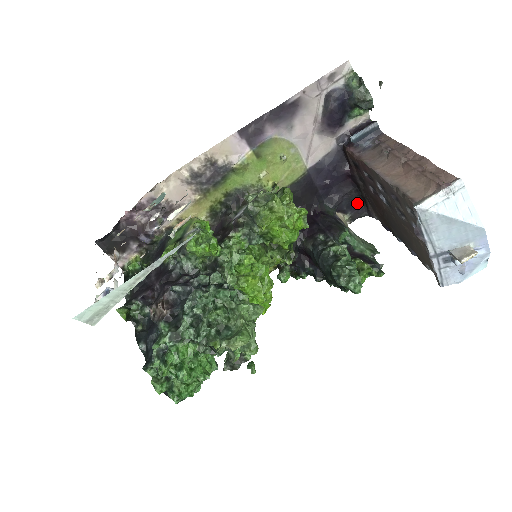
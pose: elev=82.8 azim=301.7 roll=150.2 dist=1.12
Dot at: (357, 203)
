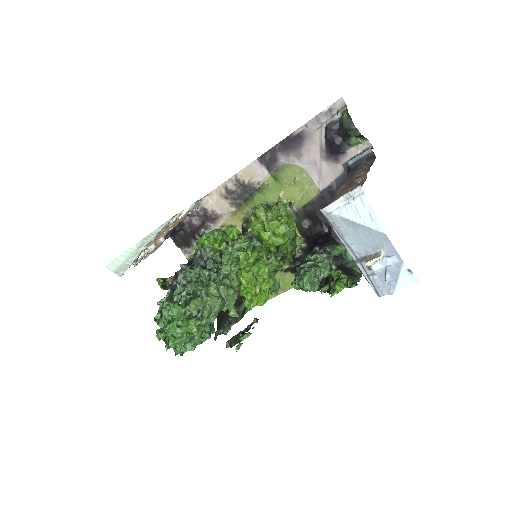
Dot at: occluded
